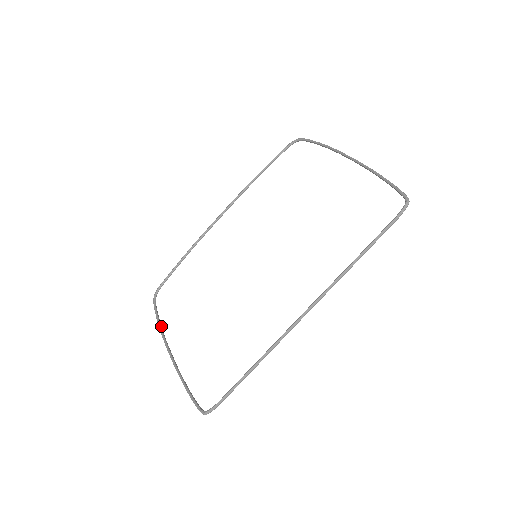
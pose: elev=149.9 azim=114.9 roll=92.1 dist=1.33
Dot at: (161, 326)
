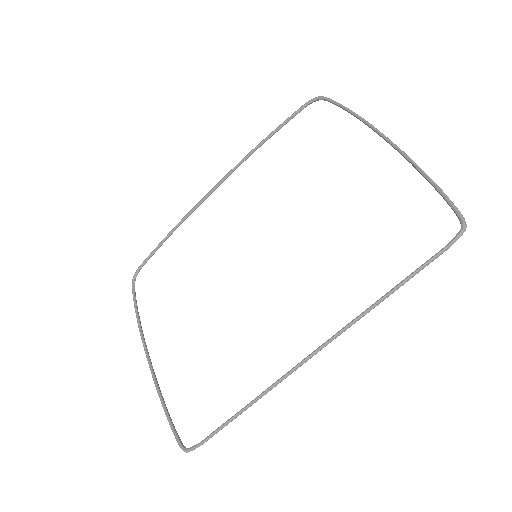
Dot at: occluded
